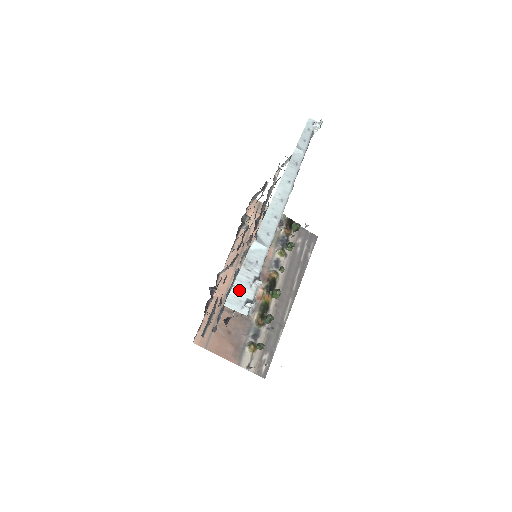
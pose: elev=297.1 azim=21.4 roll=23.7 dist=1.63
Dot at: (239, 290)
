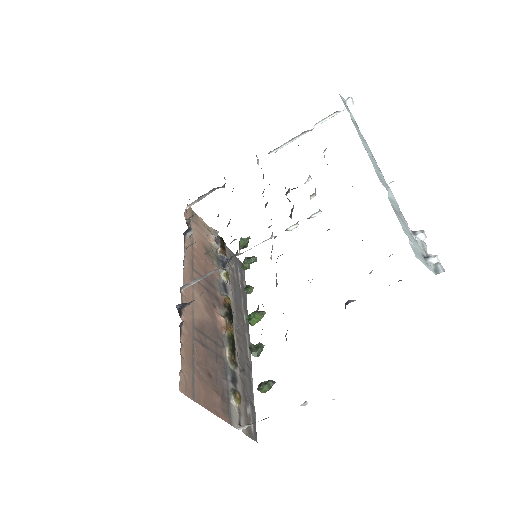
Dot at: (412, 241)
